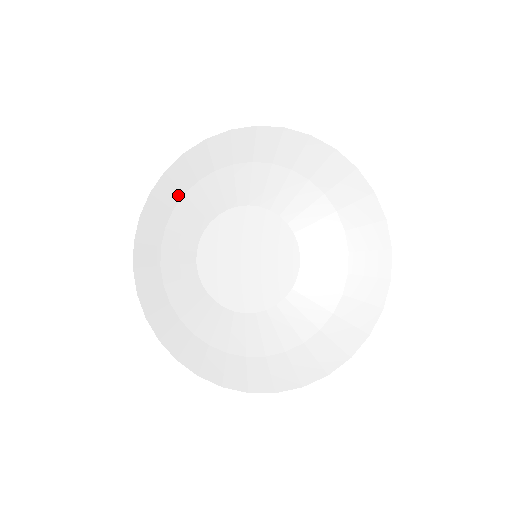
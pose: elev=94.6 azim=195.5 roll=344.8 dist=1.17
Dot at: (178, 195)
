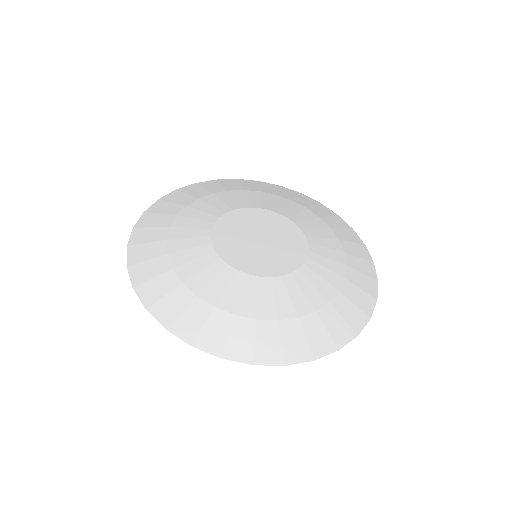
Dot at: (170, 218)
